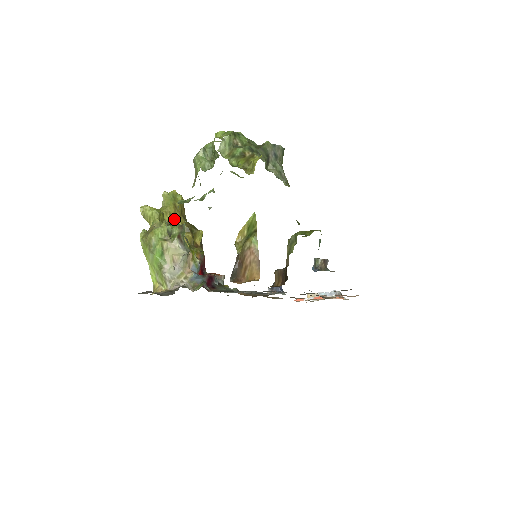
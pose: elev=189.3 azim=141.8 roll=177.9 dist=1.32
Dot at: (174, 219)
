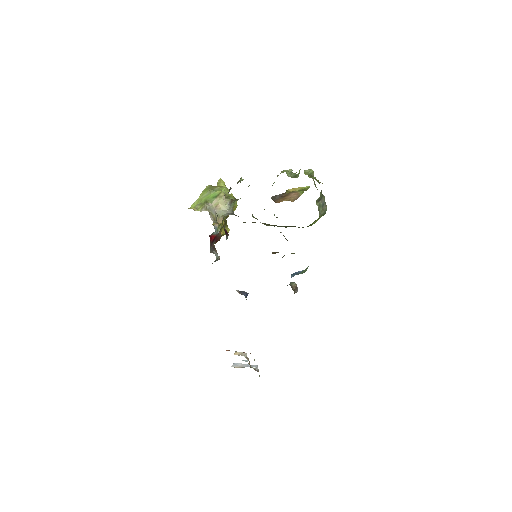
Dot at: occluded
